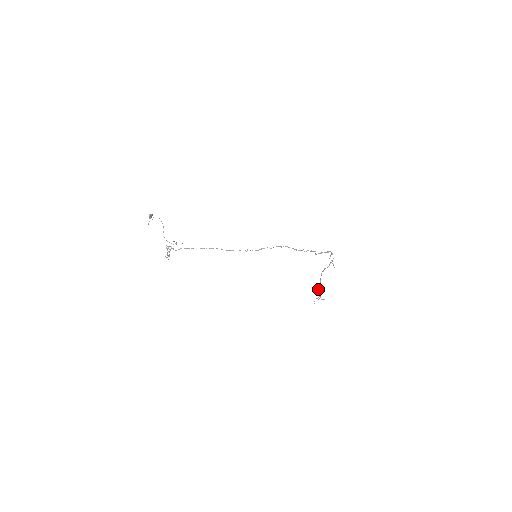
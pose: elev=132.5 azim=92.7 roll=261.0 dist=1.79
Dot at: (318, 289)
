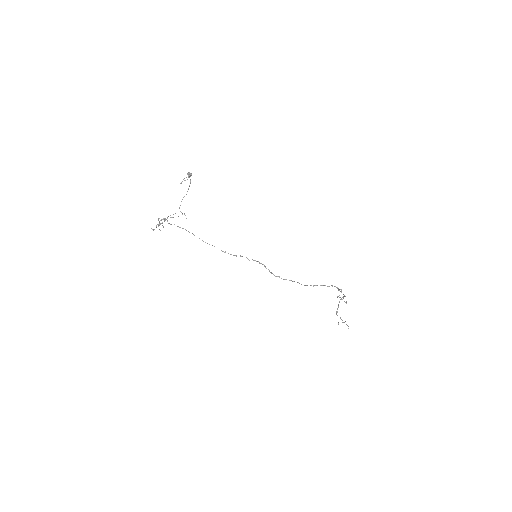
Dot at: (336, 314)
